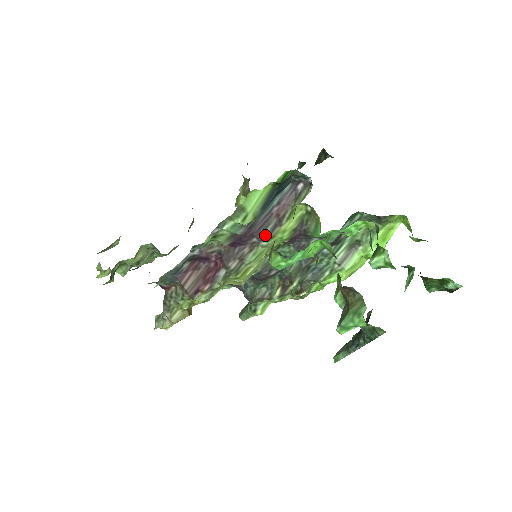
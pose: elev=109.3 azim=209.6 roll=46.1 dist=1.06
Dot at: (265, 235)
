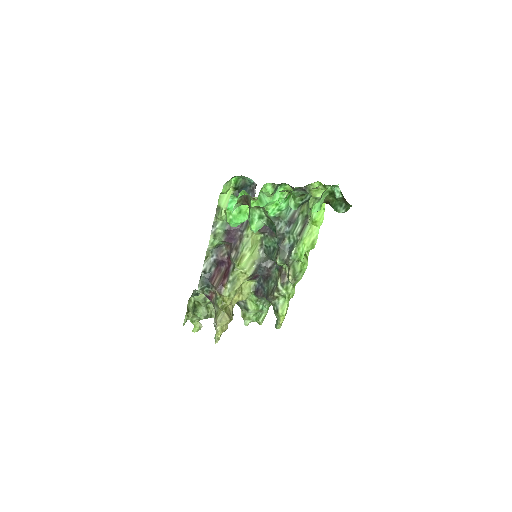
Dot at: (244, 227)
